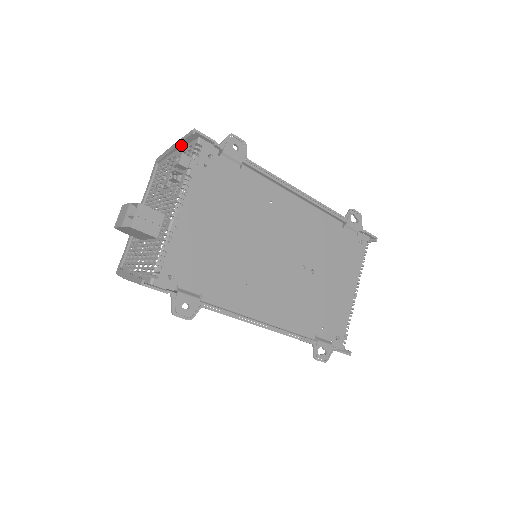
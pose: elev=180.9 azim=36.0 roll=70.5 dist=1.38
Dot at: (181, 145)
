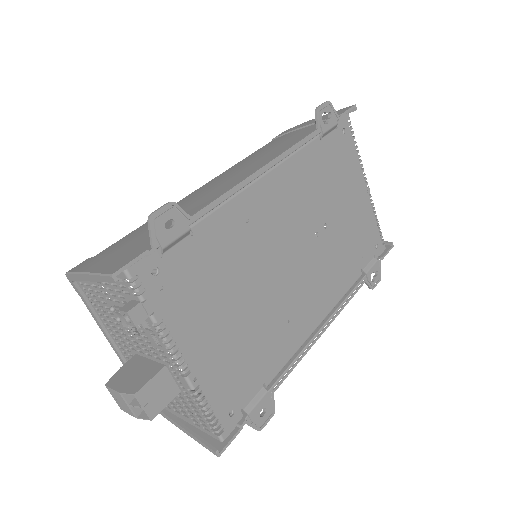
Dot at: occluded
